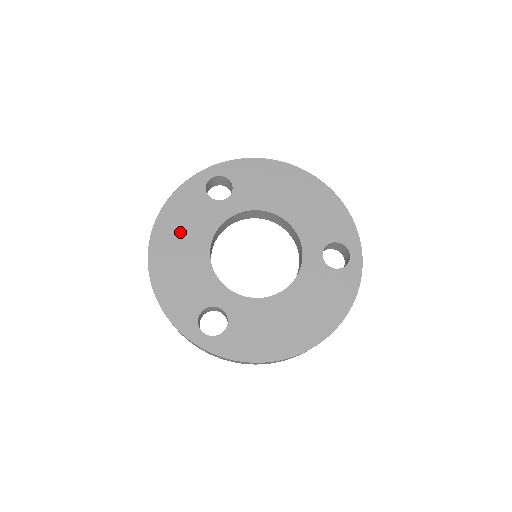
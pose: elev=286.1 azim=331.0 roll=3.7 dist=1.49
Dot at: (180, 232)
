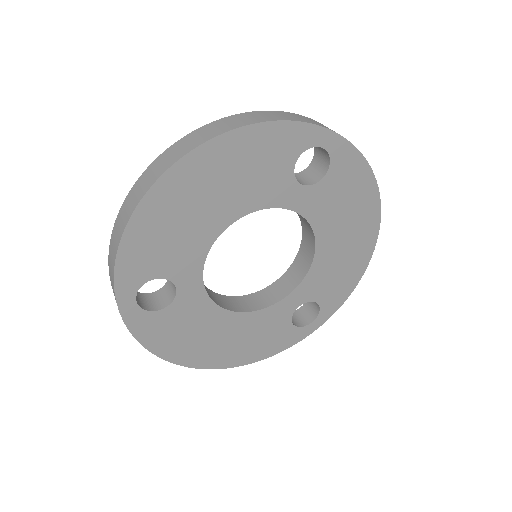
Dot at: (227, 177)
